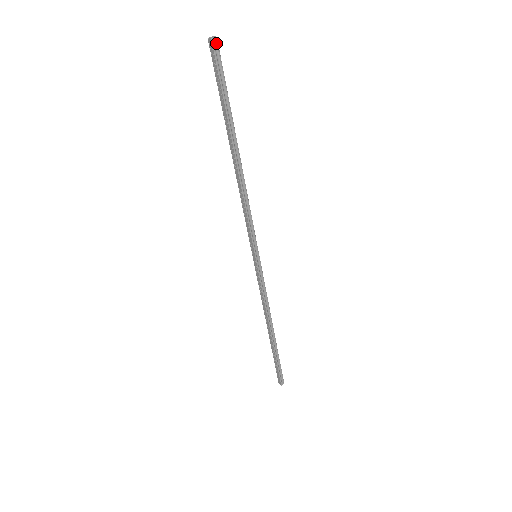
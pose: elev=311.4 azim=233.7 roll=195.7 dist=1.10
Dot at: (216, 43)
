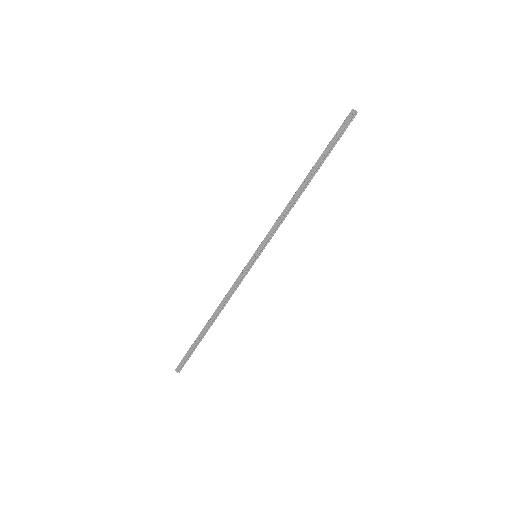
Dot at: (355, 115)
